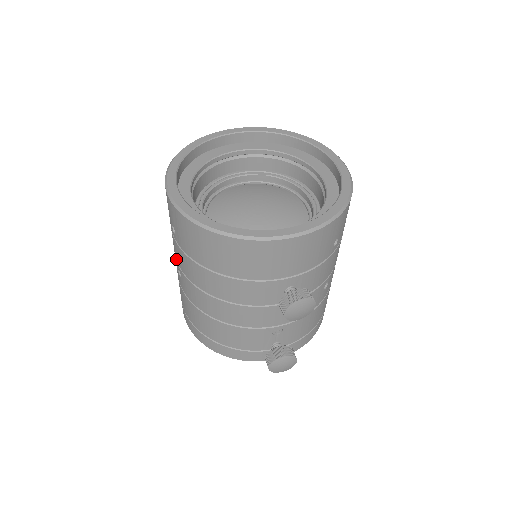
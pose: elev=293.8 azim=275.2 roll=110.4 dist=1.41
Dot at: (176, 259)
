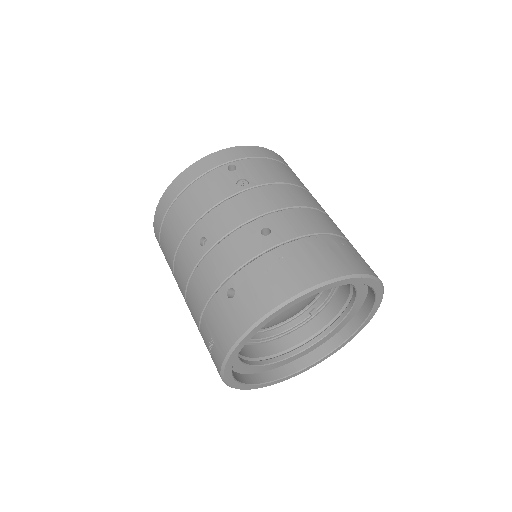
Dot at: occluded
